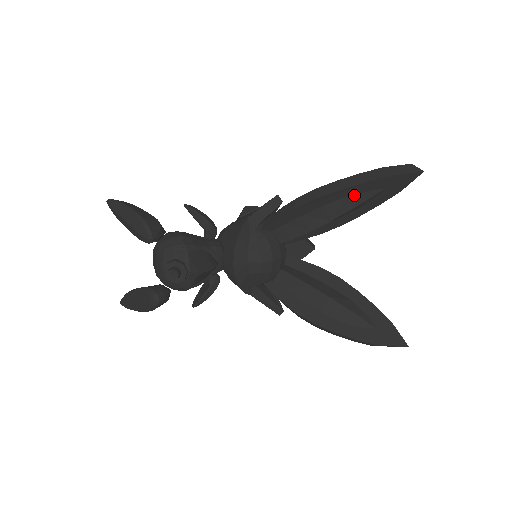
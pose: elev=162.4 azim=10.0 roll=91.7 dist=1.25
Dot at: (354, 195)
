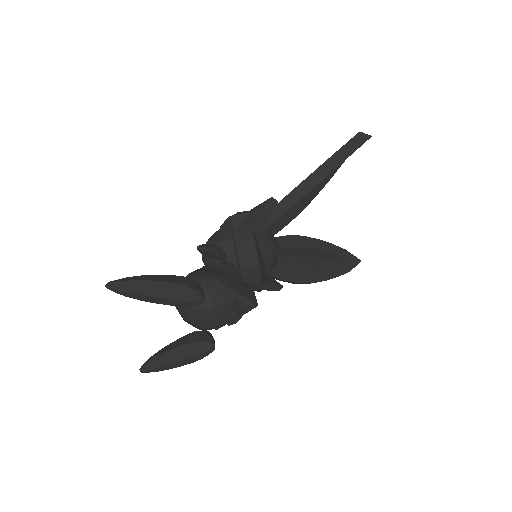
Dot at: (330, 173)
